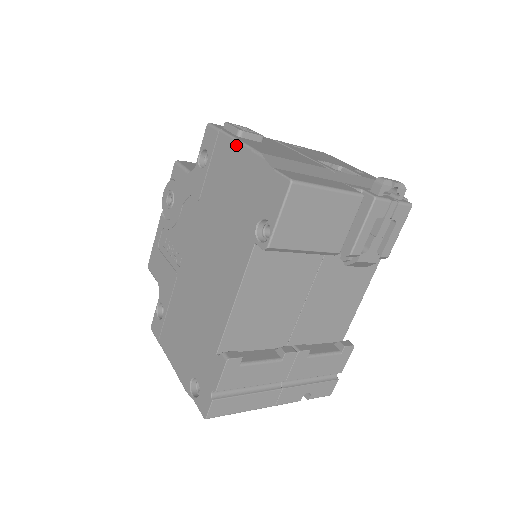
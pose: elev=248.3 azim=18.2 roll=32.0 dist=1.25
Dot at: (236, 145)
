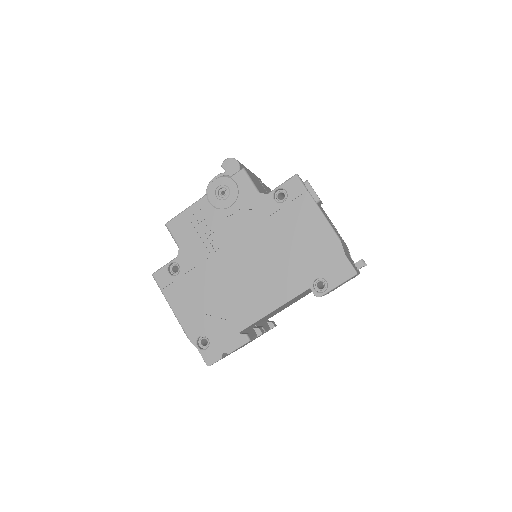
Dot at: (320, 215)
